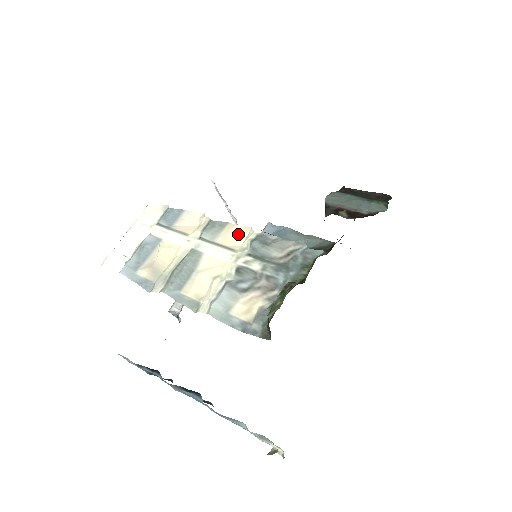
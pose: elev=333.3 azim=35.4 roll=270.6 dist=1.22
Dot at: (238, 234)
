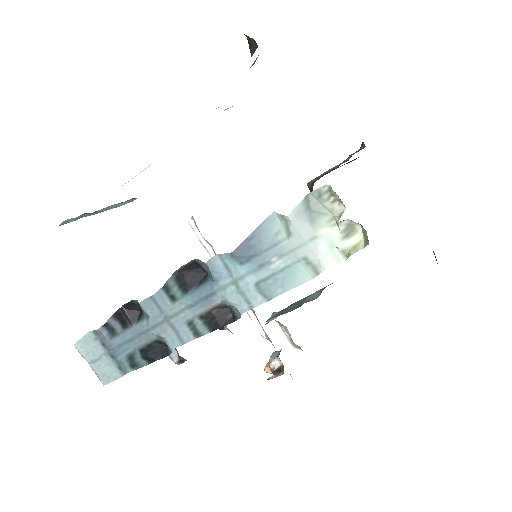
Dot at: occluded
